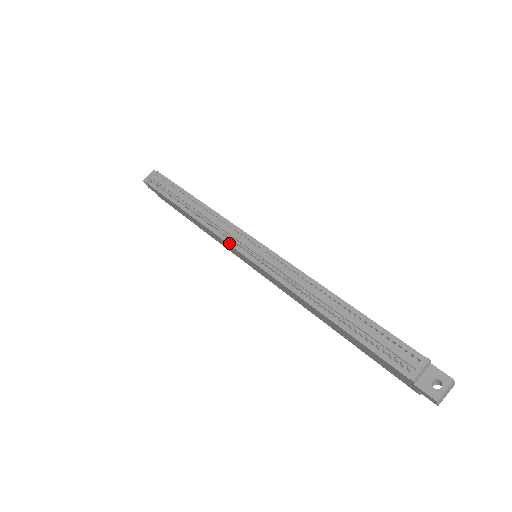
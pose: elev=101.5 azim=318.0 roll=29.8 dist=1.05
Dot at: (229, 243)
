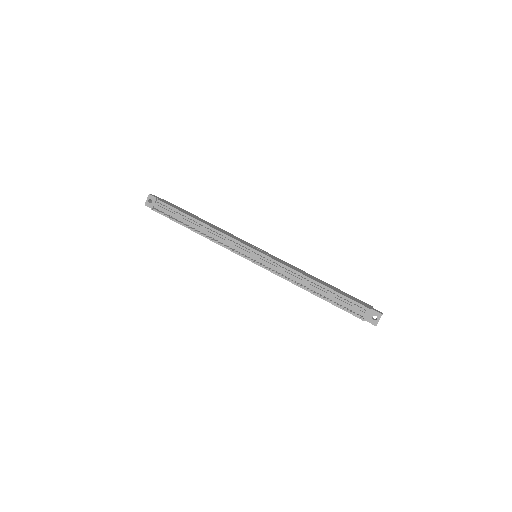
Dot at: (237, 254)
